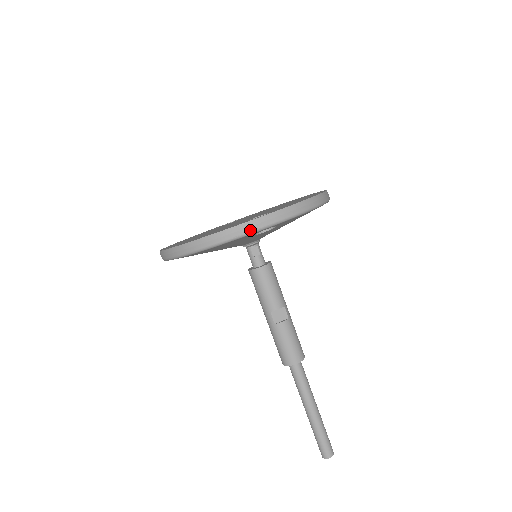
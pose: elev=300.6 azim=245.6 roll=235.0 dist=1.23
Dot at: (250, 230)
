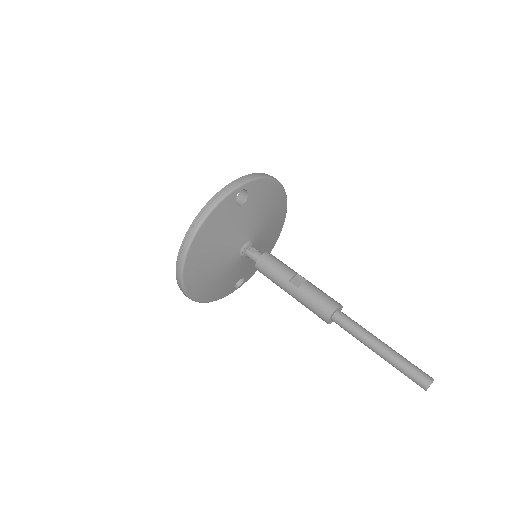
Dot at: (227, 191)
